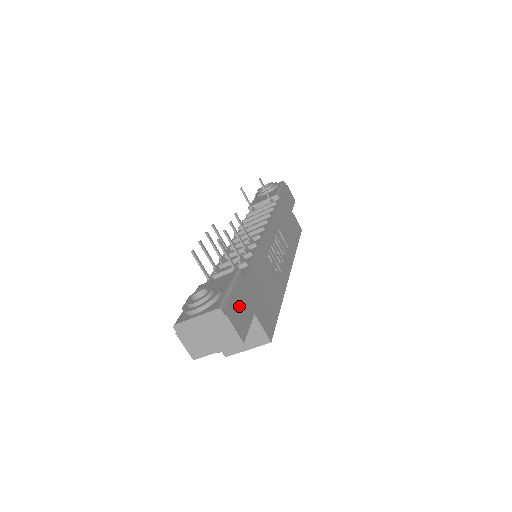
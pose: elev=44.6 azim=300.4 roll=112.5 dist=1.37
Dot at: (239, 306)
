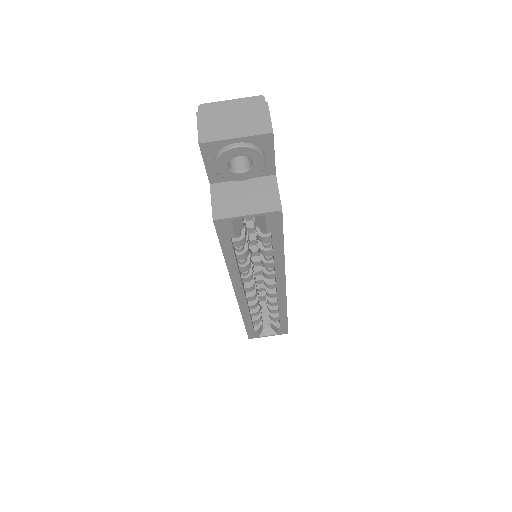
Dot at: occluded
